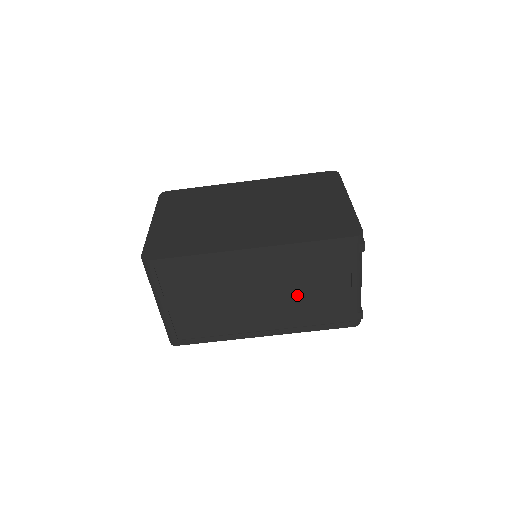
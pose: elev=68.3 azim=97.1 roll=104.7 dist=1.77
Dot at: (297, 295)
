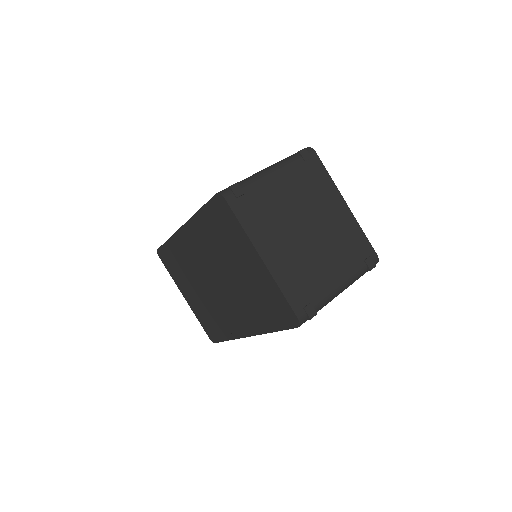
Dot at: occluded
